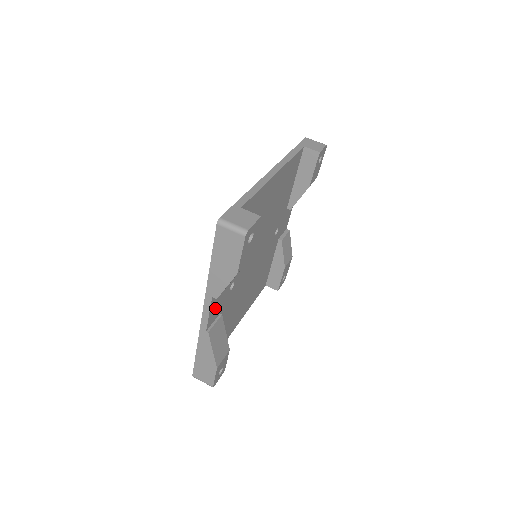
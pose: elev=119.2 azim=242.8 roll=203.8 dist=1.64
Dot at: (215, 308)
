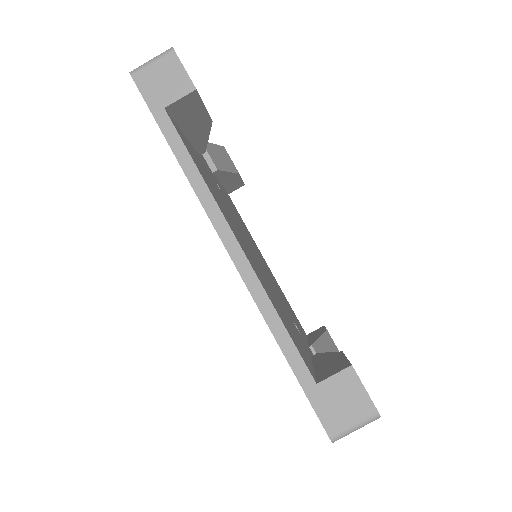
Dot at: occluded
